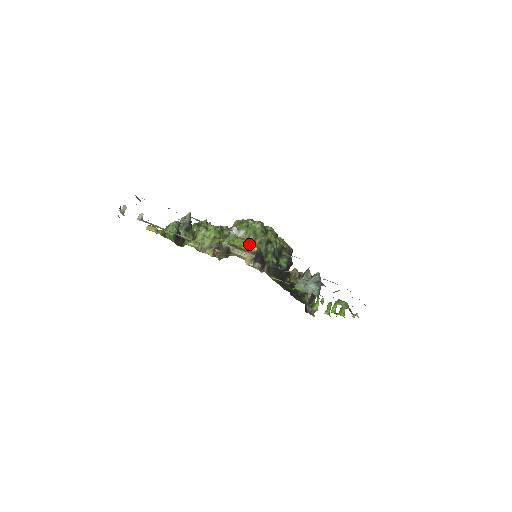
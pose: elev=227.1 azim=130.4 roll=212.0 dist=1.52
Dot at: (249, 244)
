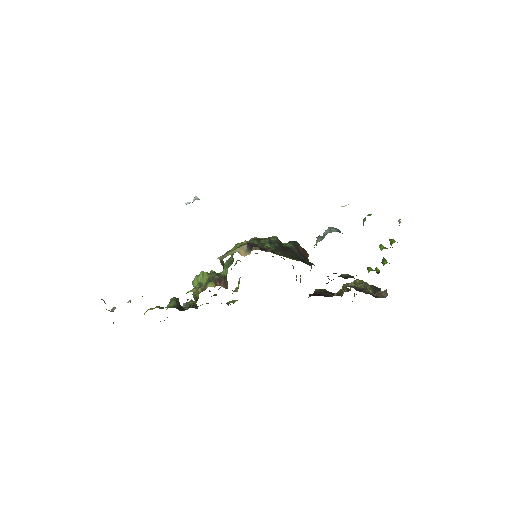
Dot at: (237, 245)
